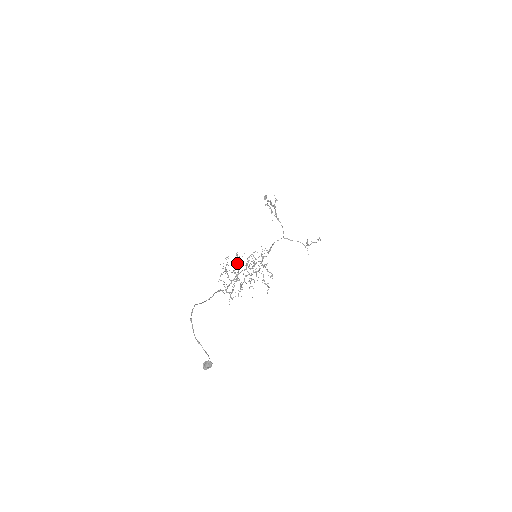
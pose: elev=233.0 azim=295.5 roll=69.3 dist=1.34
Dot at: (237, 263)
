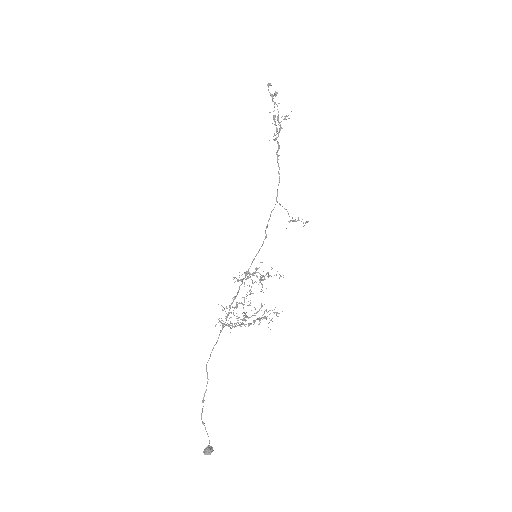
Dot at: (256, 313)
